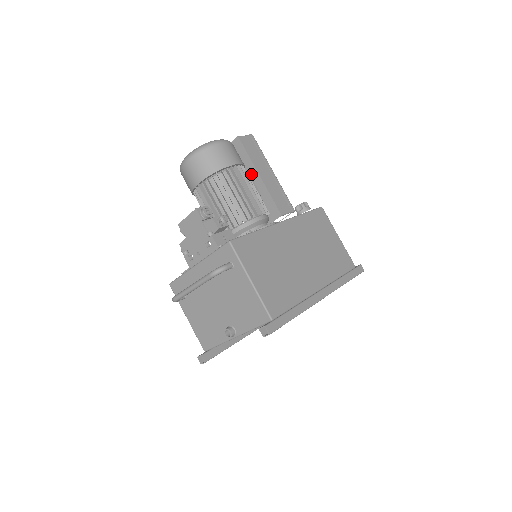
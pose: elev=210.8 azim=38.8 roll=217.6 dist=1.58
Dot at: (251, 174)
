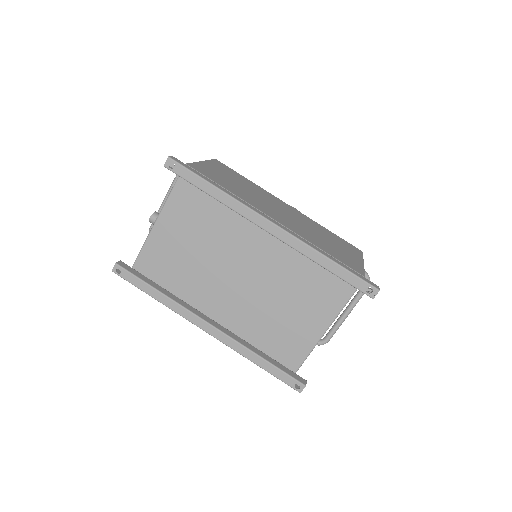
Dot at: occluded
